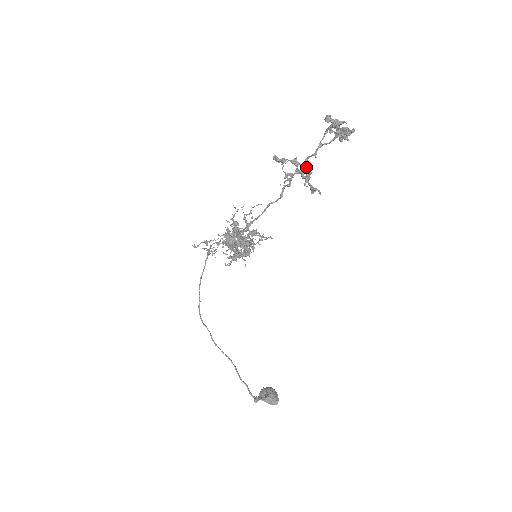
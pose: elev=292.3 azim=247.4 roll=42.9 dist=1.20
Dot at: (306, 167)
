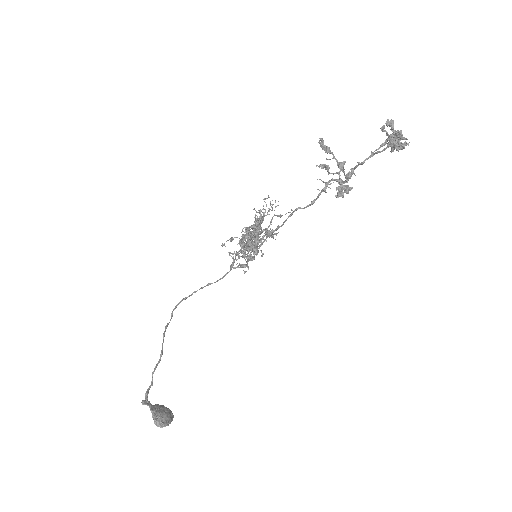
Dot at: (348, 175)
